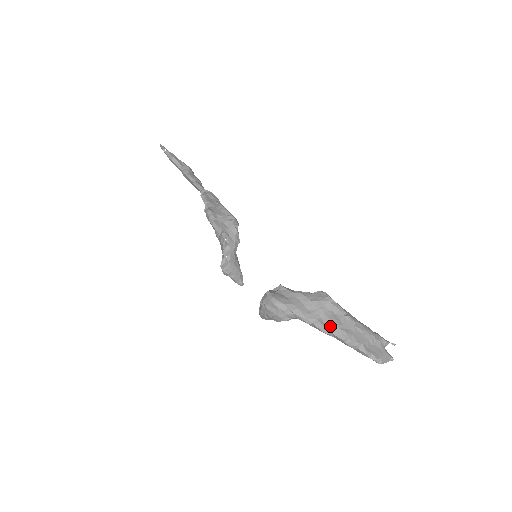
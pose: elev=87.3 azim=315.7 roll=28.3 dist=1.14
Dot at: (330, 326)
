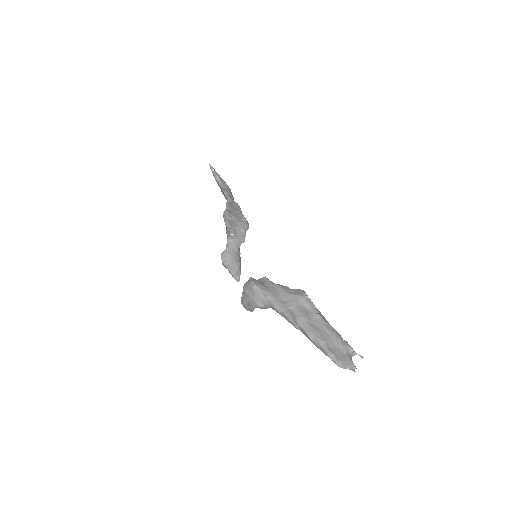
Dot at: (298, 318)
